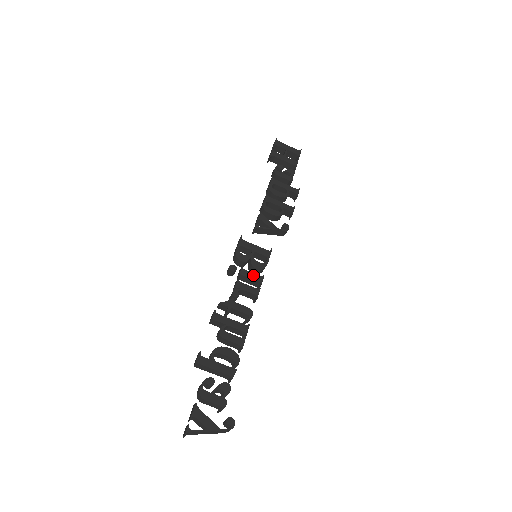
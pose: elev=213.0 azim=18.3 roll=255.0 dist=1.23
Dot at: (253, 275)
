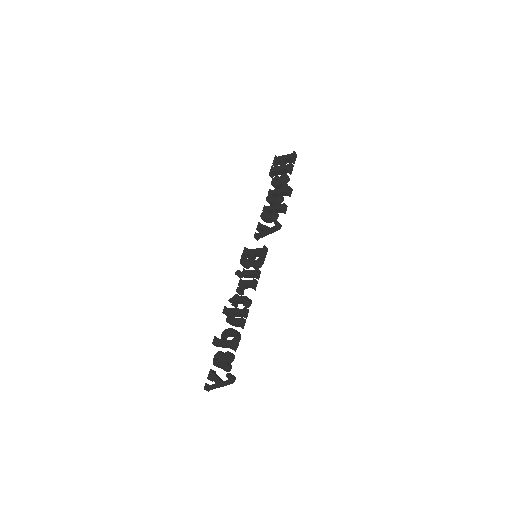
Dot at: (250, 271)
